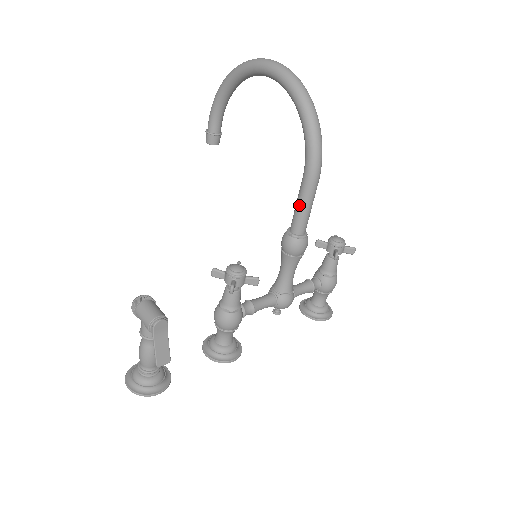
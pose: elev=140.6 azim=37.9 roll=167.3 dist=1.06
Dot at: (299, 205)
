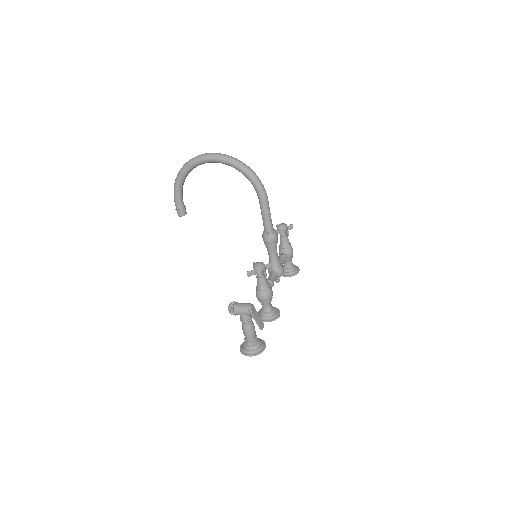
Dot at: (265, 216)
